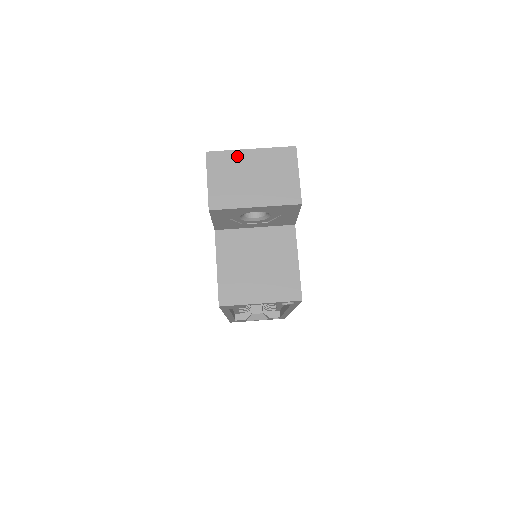
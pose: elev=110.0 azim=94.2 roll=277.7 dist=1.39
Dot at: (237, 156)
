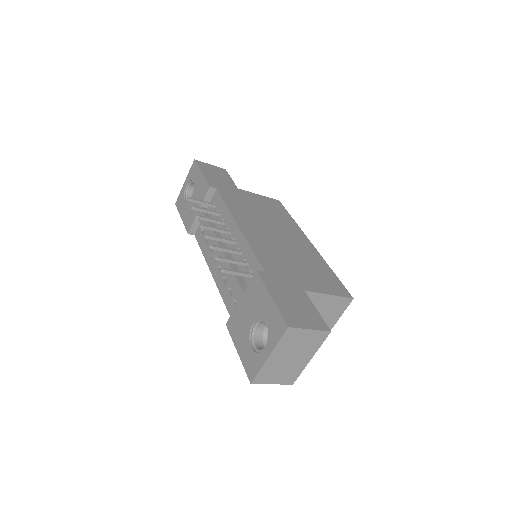
Dot at: (268, 366)
